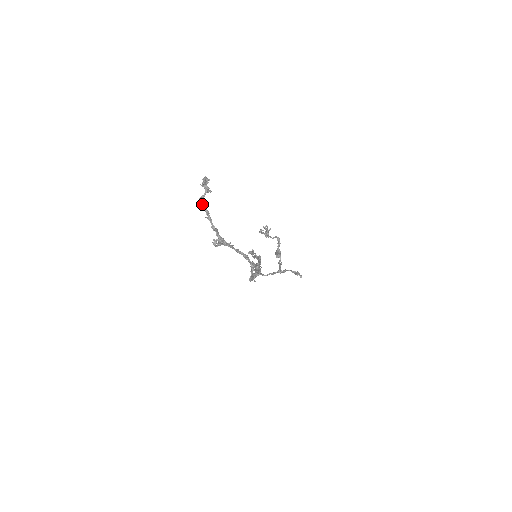
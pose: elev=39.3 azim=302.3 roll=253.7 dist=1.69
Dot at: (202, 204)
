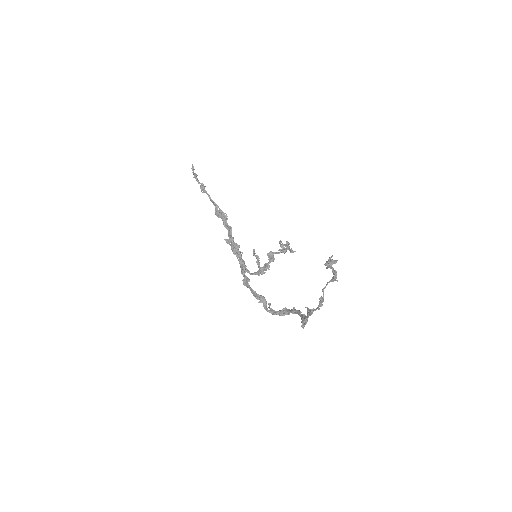
Dot at: occluded
